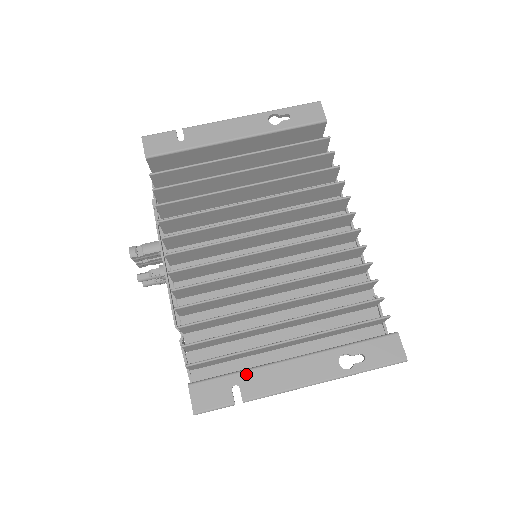
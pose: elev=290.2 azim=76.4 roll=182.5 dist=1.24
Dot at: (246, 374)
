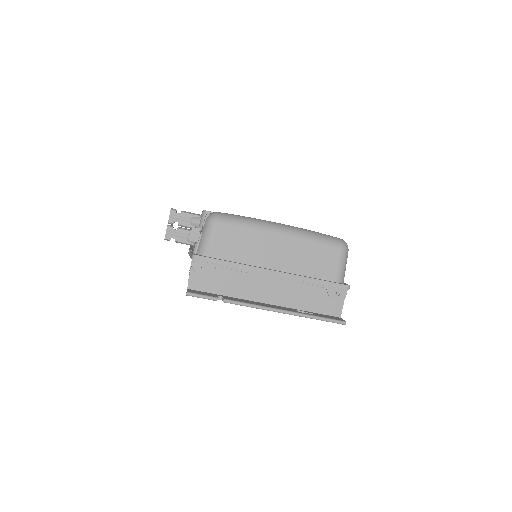
Dot at: occluded
